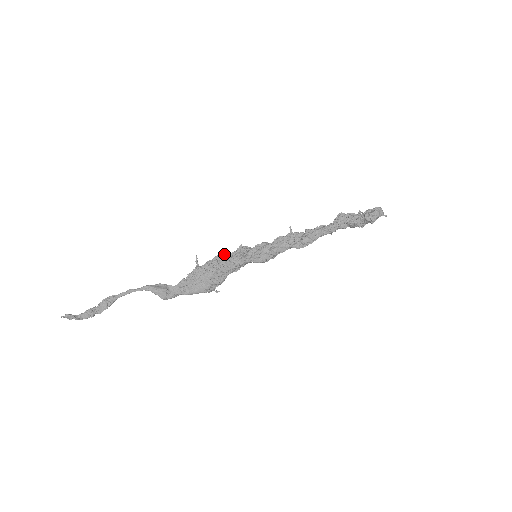
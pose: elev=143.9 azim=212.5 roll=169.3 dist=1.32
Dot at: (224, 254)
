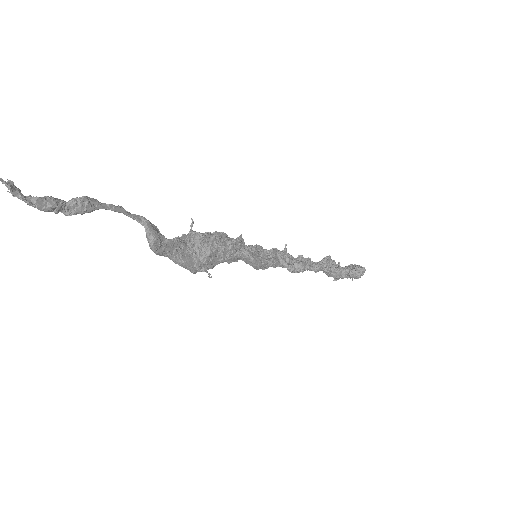
Dot at: (225, 234)
